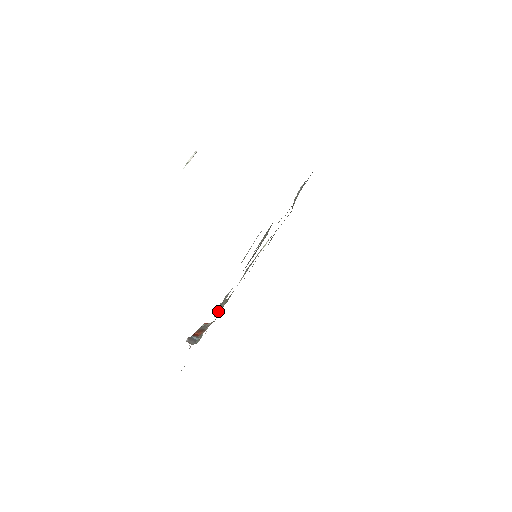
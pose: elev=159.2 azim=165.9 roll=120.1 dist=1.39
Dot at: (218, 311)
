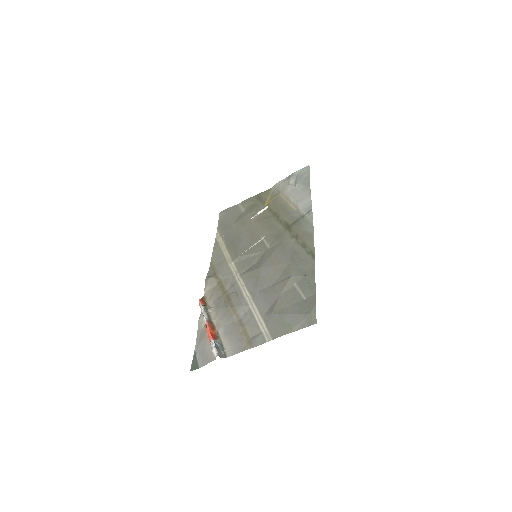
Dot at: (208, 286)
